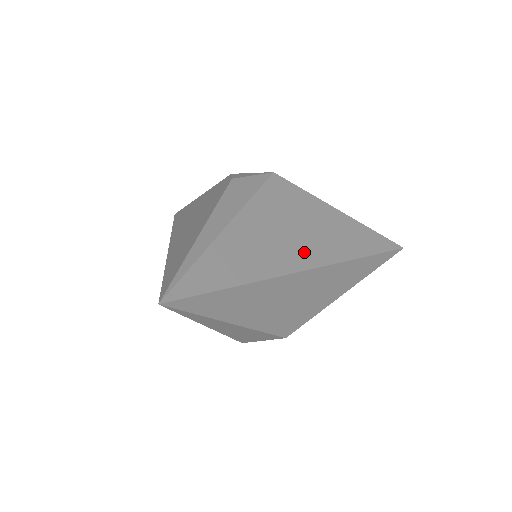
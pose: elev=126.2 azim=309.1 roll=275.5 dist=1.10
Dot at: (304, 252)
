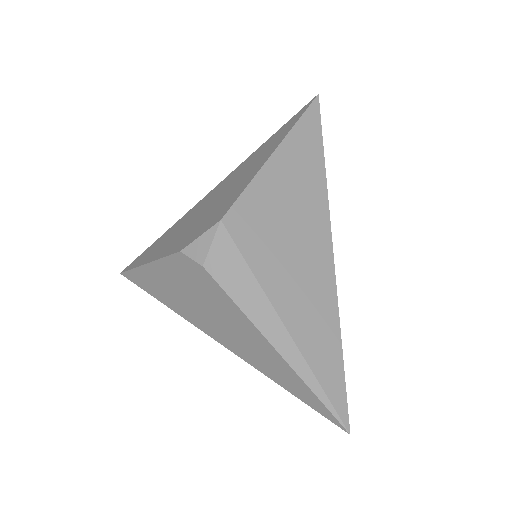
Dot at: (315, 242)
